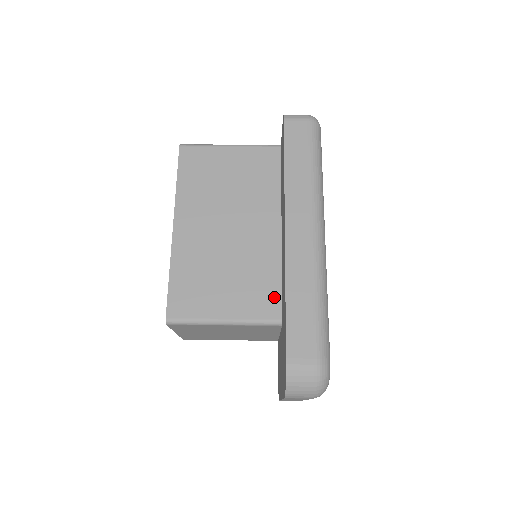
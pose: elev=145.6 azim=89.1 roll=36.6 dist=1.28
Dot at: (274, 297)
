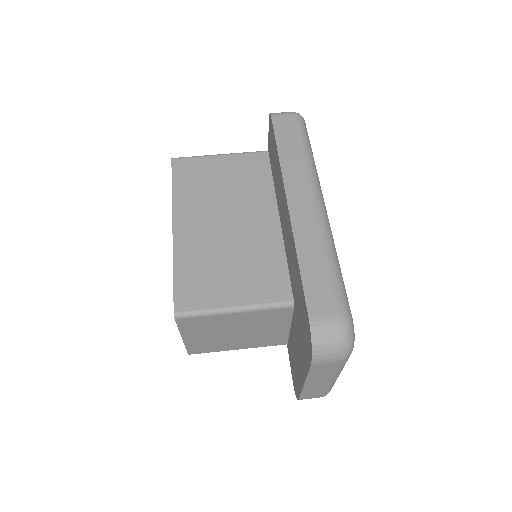
Dot at: (282, 280)
